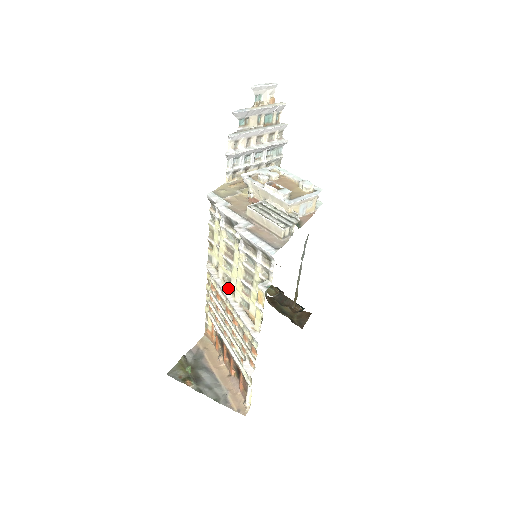
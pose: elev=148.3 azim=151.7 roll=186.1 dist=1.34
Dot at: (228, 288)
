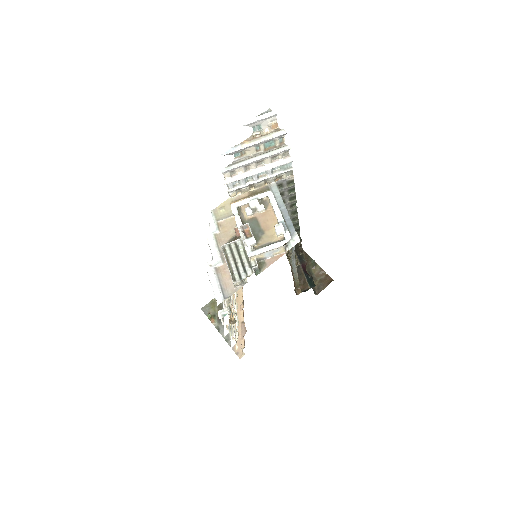
Dot at: occluded
